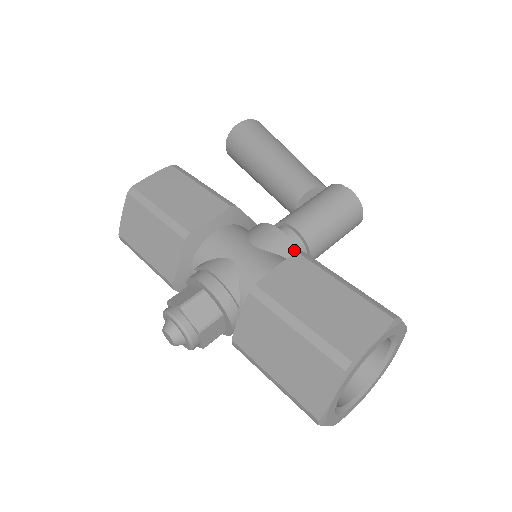
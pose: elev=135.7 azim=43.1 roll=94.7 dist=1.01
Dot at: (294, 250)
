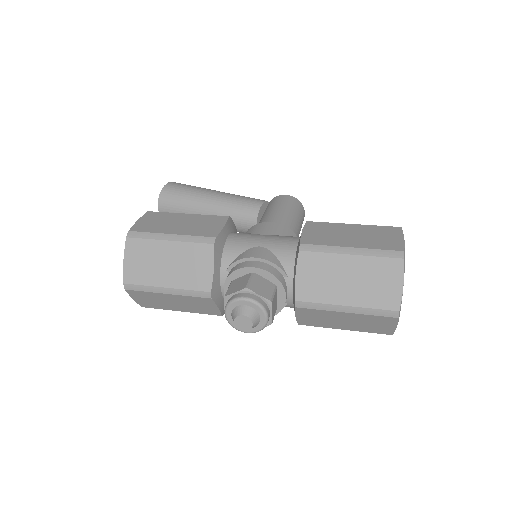
Dot at: (291, 232)
